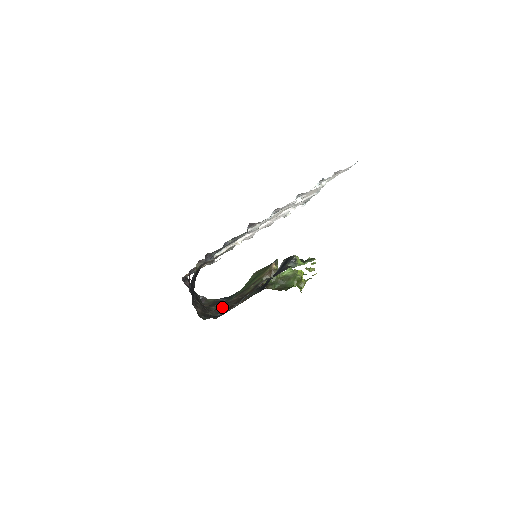
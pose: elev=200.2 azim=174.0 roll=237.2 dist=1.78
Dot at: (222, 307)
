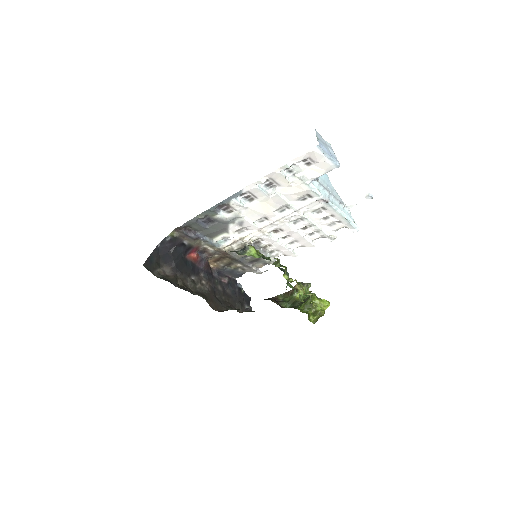
Dot at: occluded
